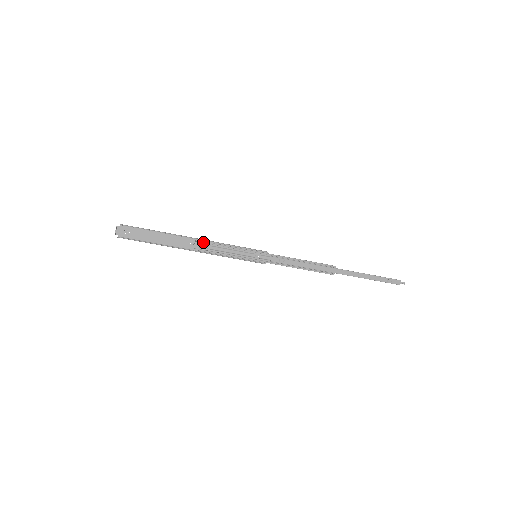
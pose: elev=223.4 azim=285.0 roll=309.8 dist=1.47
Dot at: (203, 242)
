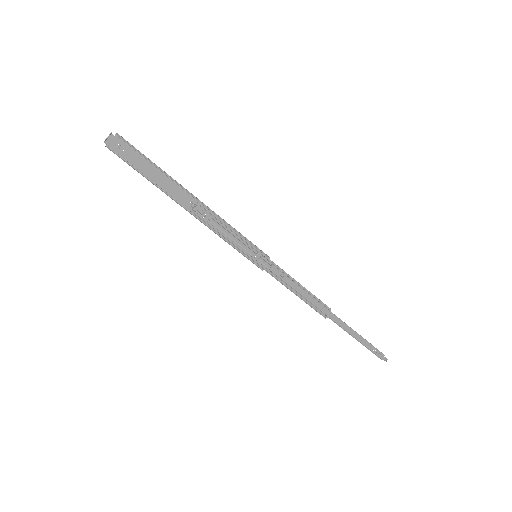
Dot at: (206, 208)
